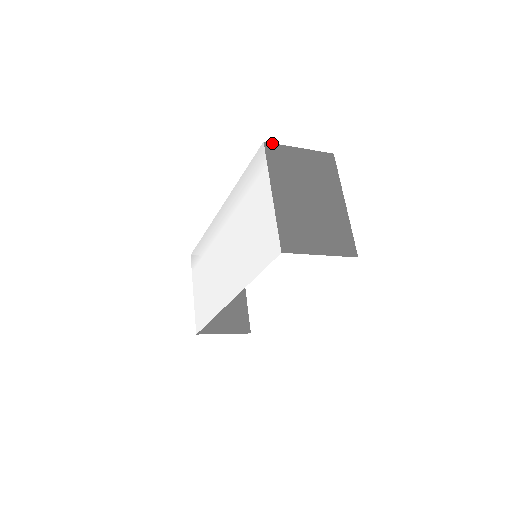
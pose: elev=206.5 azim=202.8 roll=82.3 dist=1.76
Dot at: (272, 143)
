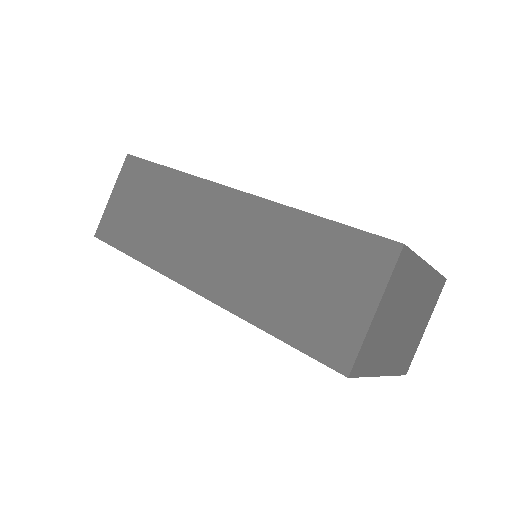
Dot at: (354, 363)
